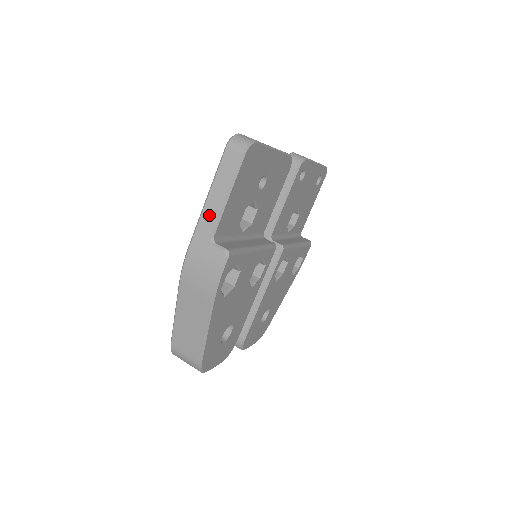
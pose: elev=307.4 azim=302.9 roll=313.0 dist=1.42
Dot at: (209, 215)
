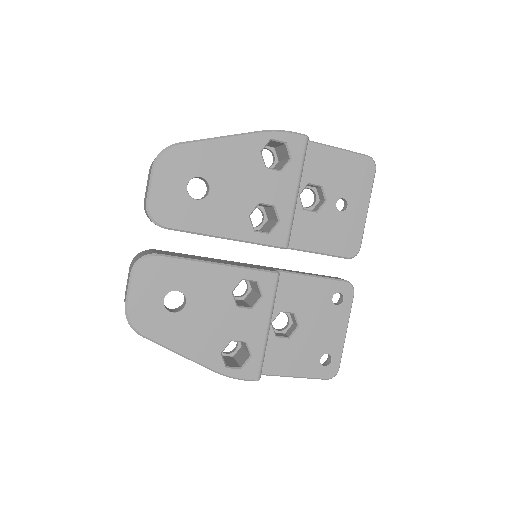
Dot at: occluded
